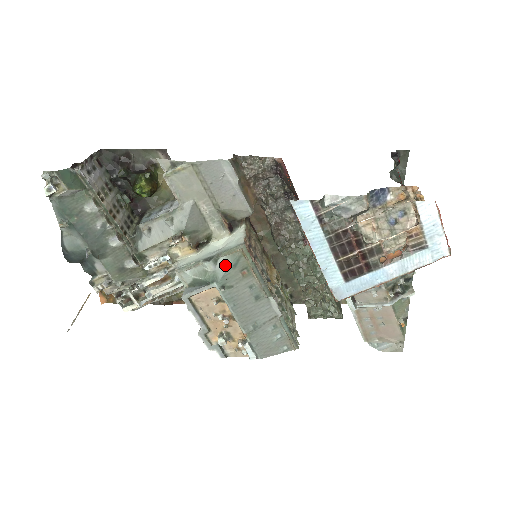
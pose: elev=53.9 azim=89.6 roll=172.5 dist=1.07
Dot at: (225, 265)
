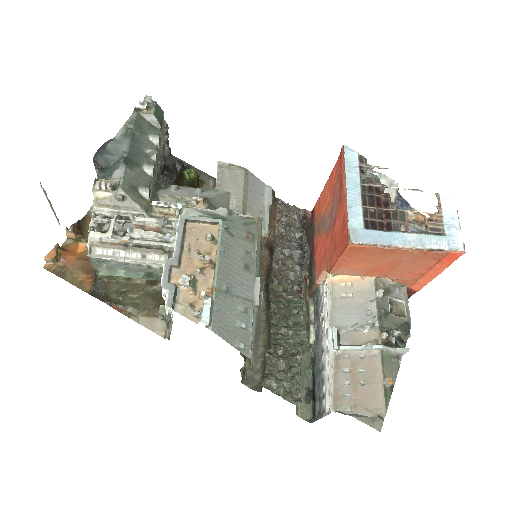
Dot at: (237, 218)
